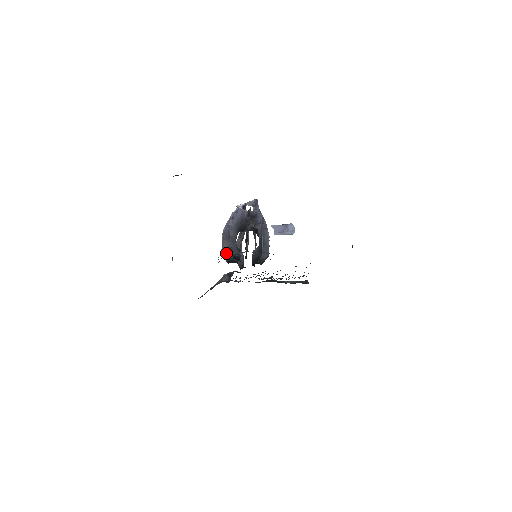
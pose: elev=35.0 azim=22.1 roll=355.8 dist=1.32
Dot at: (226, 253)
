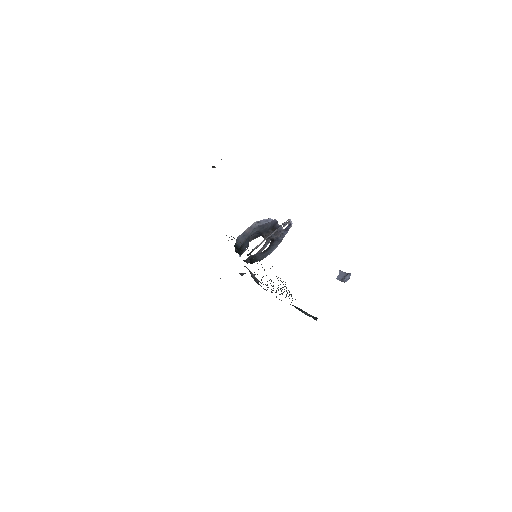
Dot at: occluded
